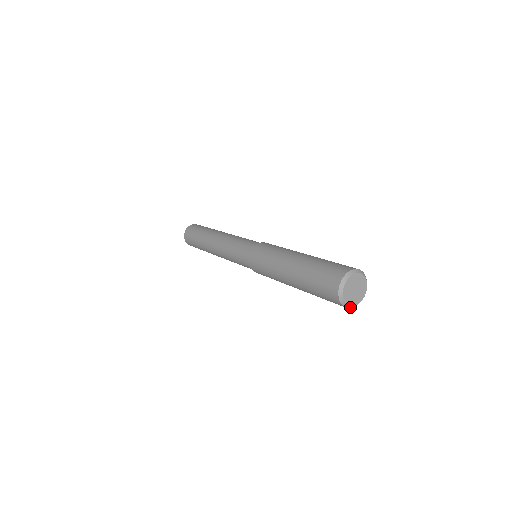
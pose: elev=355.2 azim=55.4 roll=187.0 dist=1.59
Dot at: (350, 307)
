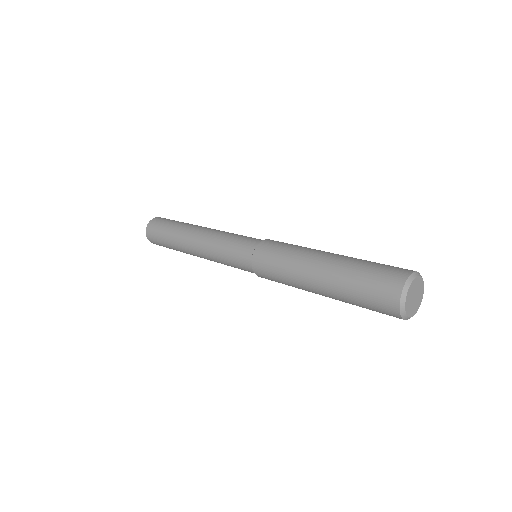
Dot at: (407, 319)
